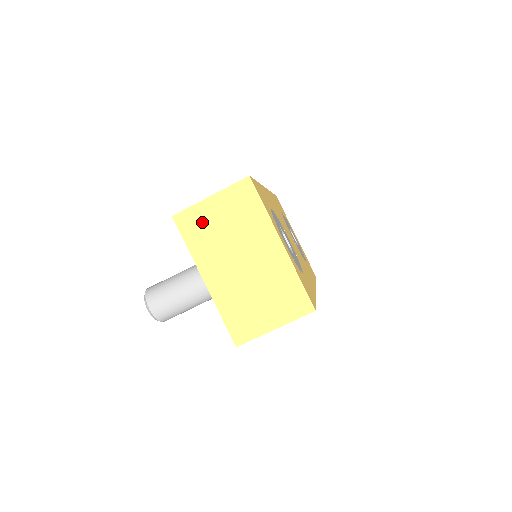
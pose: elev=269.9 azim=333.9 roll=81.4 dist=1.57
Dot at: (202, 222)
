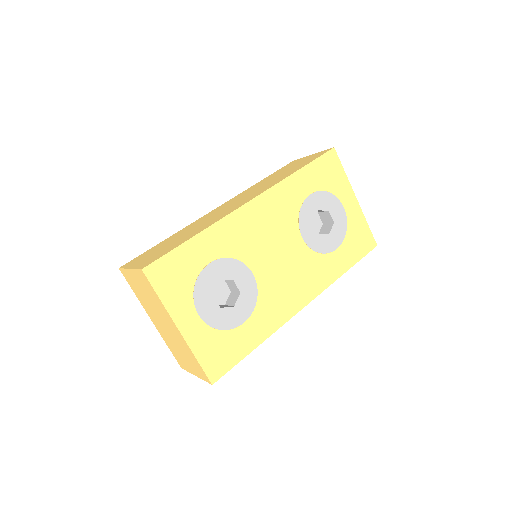
Dot at: (133, 283)
